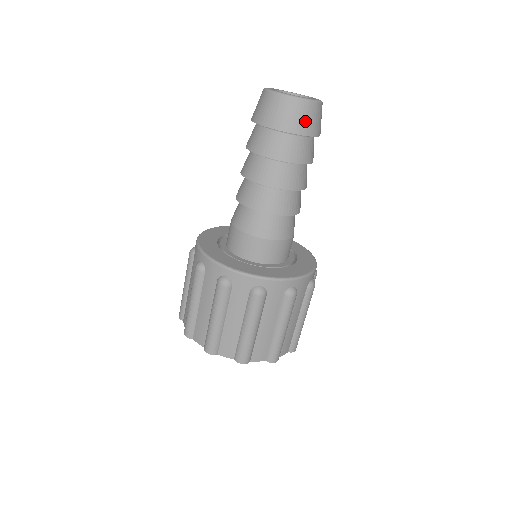
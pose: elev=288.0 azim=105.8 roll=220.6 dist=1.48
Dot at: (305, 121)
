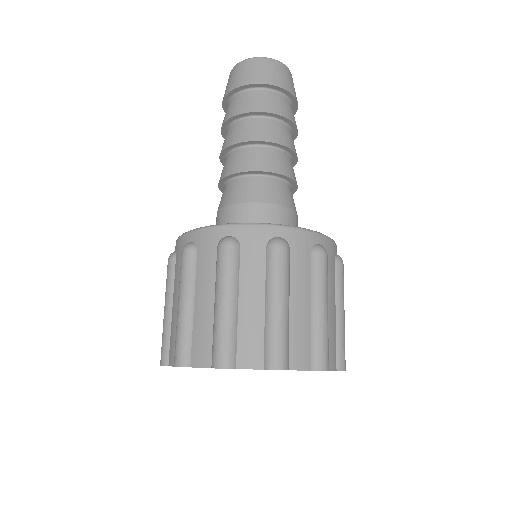
Dot at: (281, 77)
